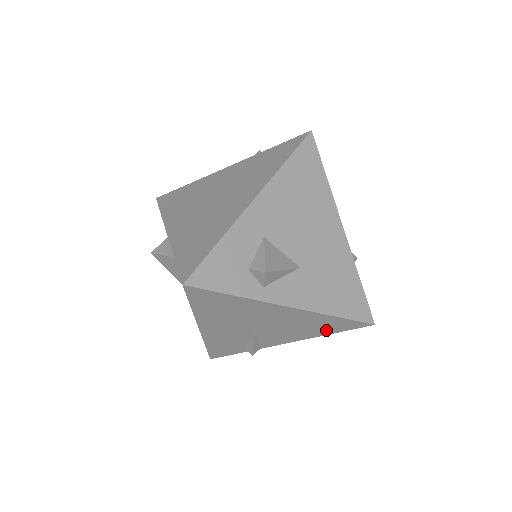
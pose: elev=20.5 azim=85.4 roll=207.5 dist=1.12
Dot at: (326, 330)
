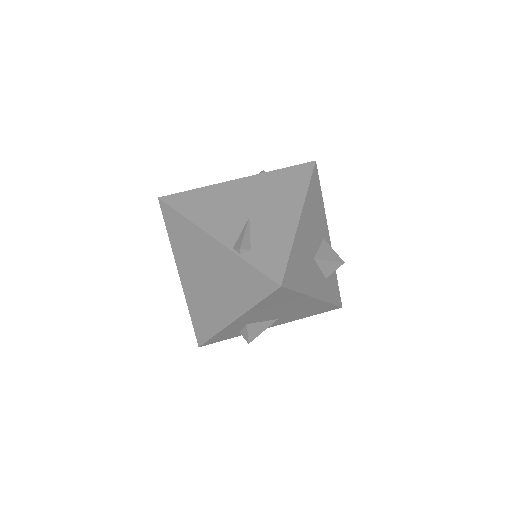
Dot at: occluded
